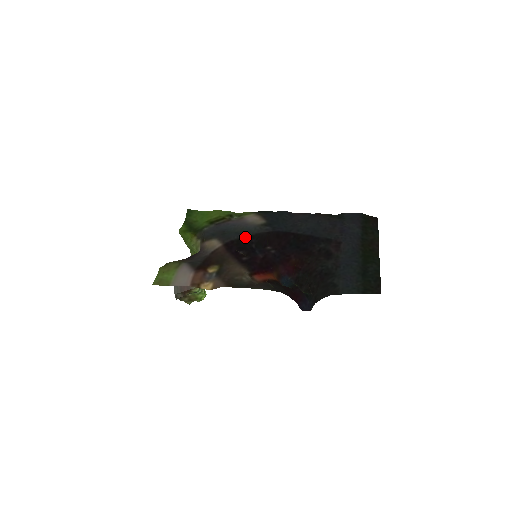
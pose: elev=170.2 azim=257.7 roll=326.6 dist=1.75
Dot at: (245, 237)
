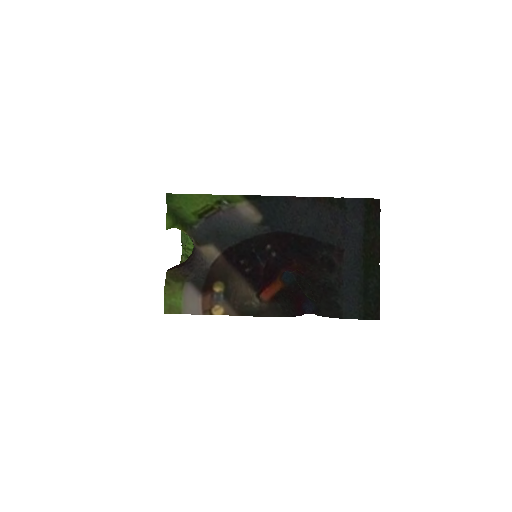
Dot at: (243, 242)
